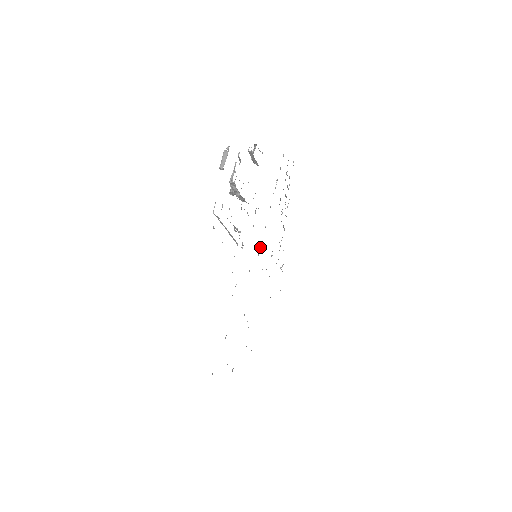
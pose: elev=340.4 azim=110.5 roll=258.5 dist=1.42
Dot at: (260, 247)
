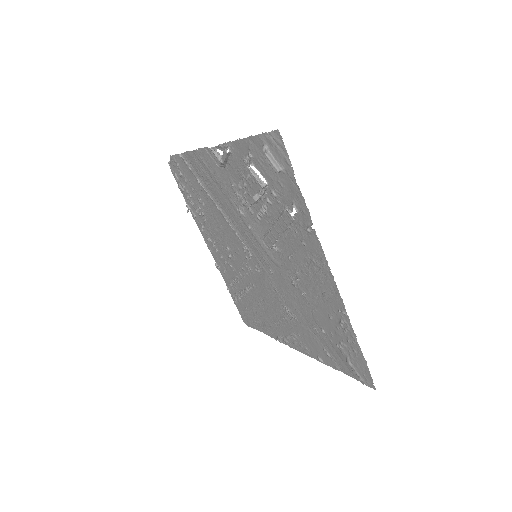
Dot at: (247, 248)
